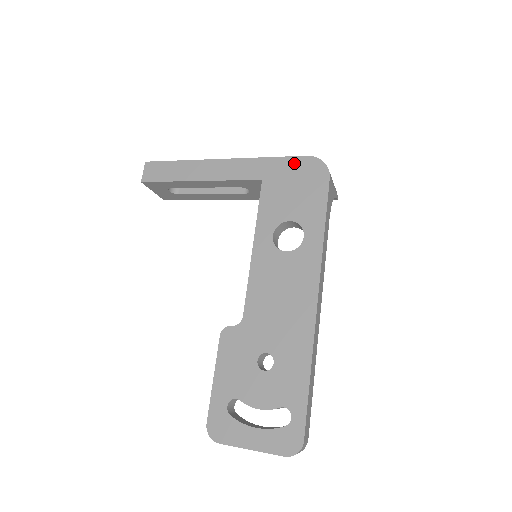
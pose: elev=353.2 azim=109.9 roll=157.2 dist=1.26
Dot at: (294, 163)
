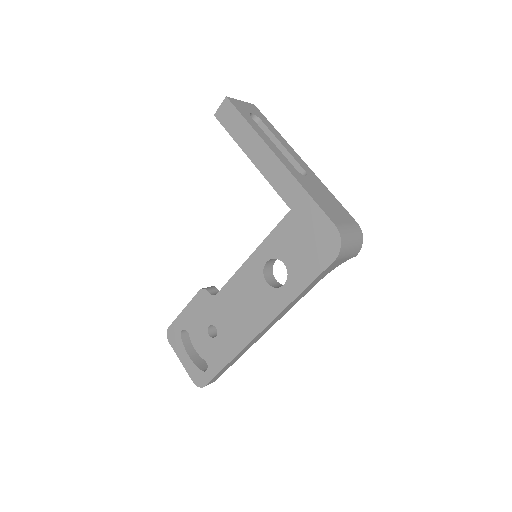
Dot at: (321, 220)
